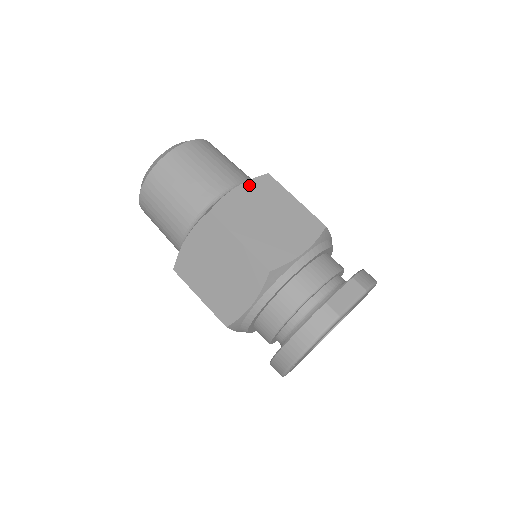
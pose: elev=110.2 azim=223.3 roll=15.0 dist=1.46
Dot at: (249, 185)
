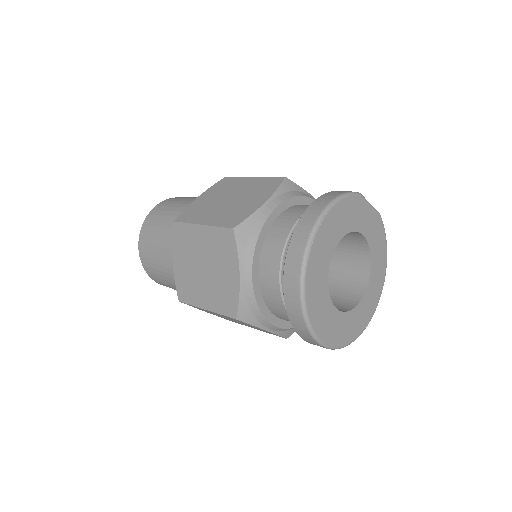
Dot at: occluded
